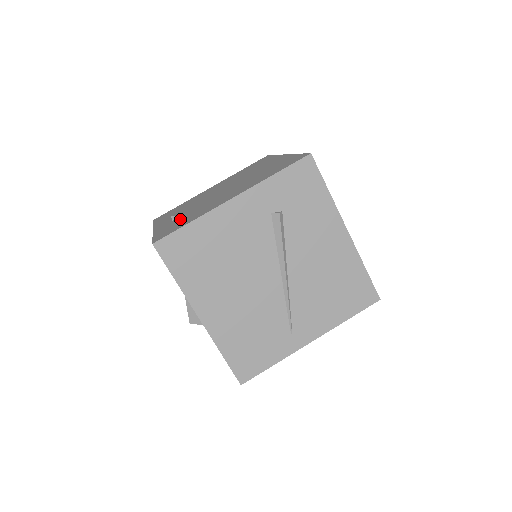
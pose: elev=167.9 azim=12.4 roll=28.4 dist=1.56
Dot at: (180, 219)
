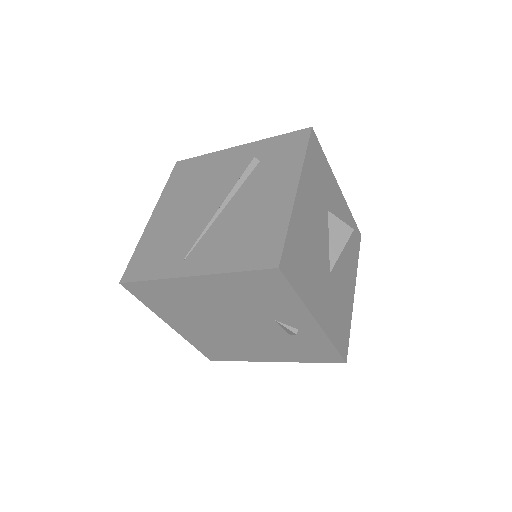
Dot at: occluded
